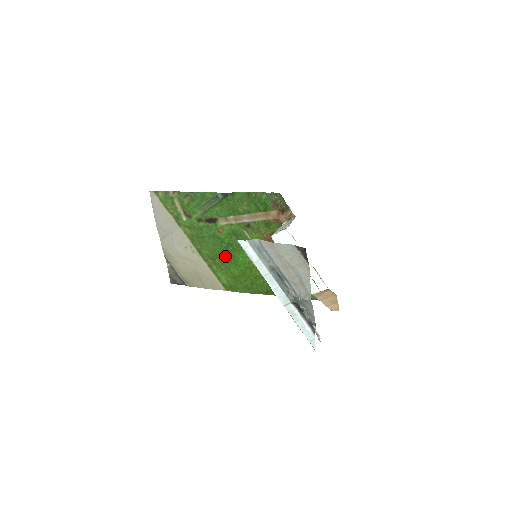
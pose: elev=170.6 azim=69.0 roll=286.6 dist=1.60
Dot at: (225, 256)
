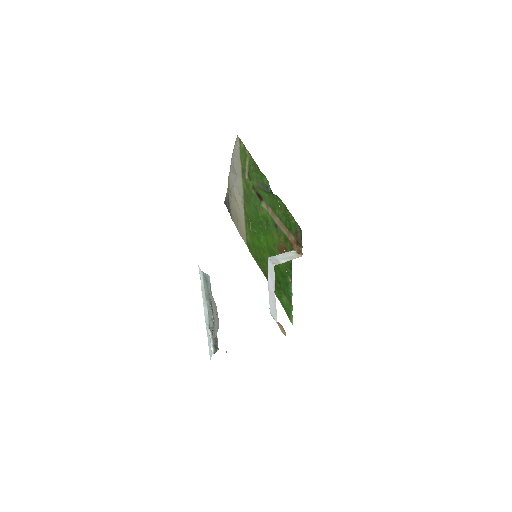
Dot at: (255, 227)
